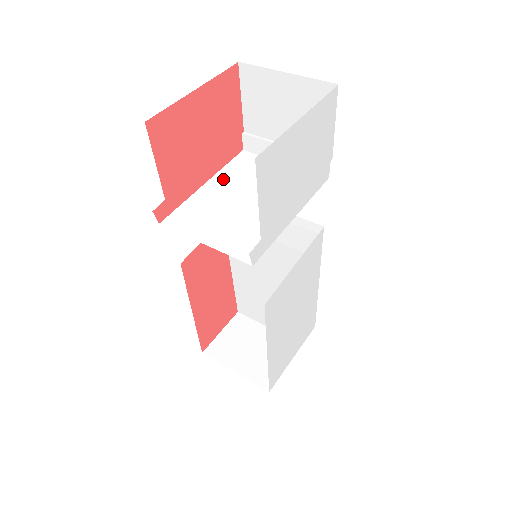
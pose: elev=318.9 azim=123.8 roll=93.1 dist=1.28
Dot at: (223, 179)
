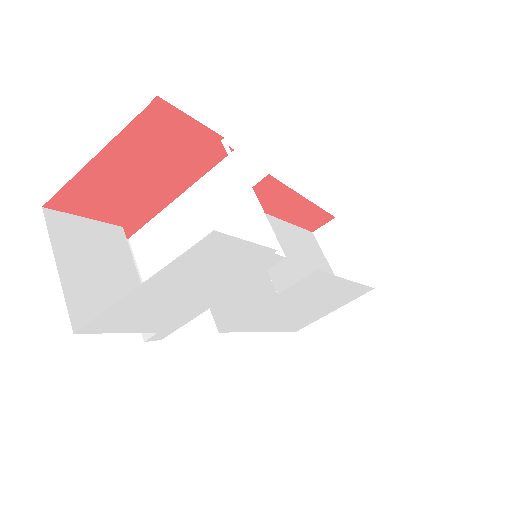
Dot at: (194, 198)
